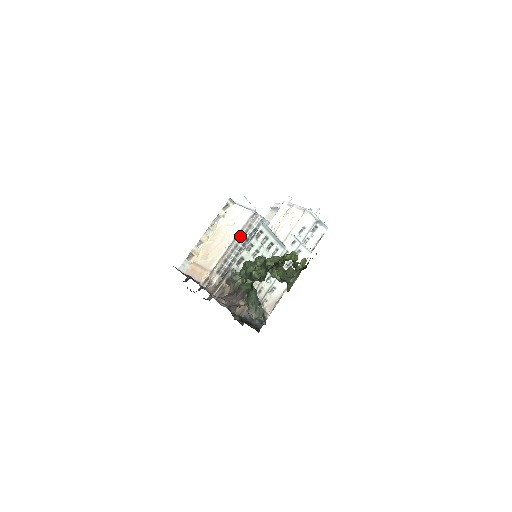
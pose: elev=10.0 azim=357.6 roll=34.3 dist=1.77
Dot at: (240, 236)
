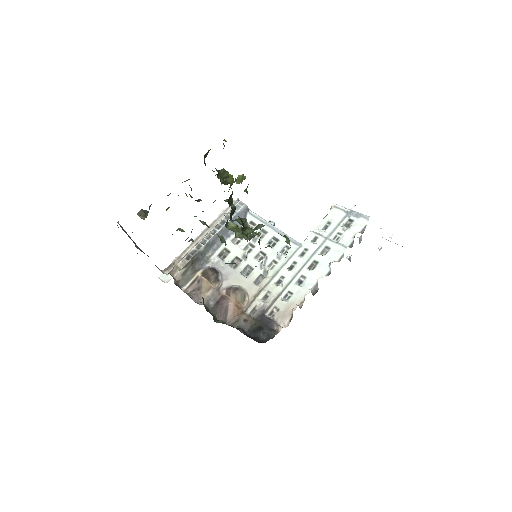
Dot at: occluded
